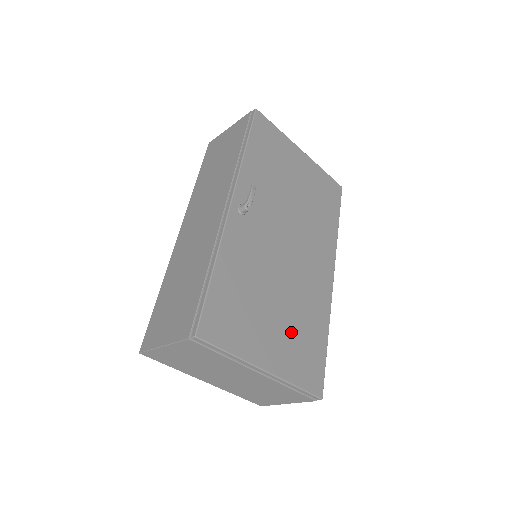
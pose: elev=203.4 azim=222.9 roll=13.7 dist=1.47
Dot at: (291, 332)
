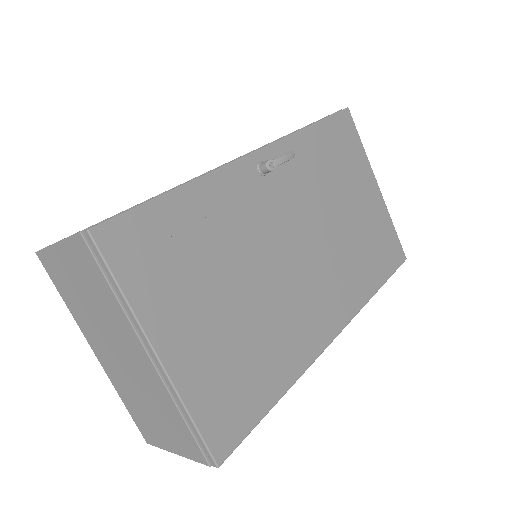
Dot at: (232, 344)
